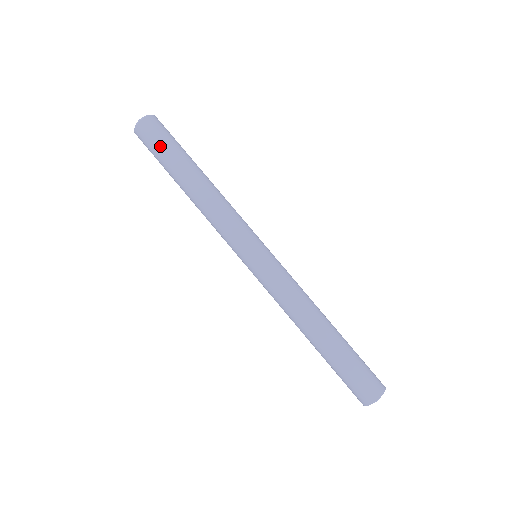
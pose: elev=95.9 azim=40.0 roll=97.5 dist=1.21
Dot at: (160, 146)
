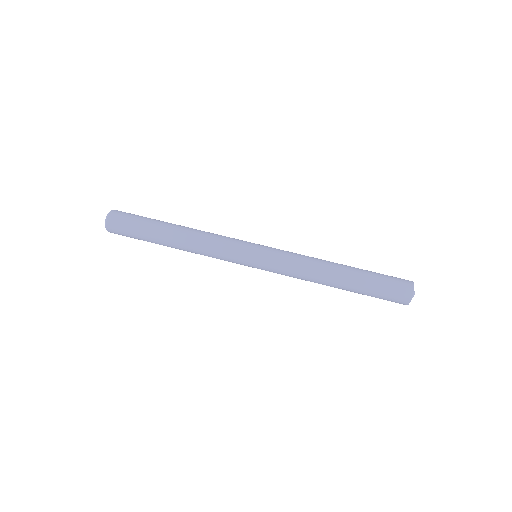
Dot at: (133, 227)
